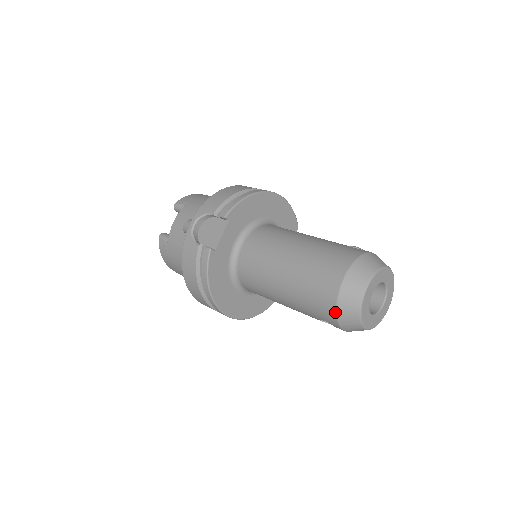
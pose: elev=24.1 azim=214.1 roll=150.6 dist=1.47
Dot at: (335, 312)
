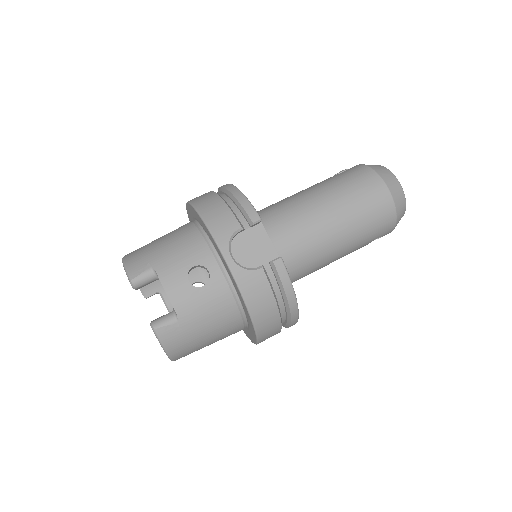
Dot at: (396, 216)
